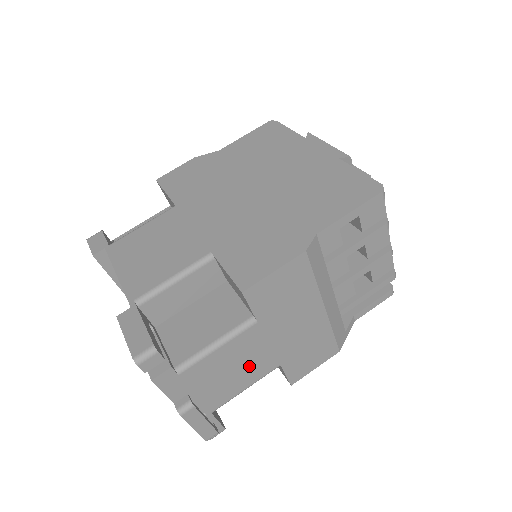
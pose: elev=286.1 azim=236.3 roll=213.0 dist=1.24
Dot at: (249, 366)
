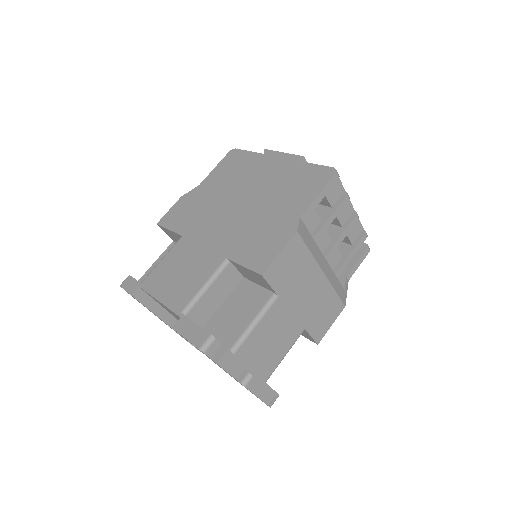
Dot at: (282, 335)
